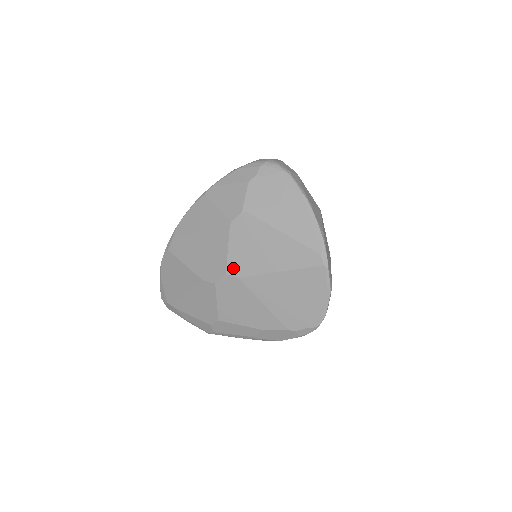
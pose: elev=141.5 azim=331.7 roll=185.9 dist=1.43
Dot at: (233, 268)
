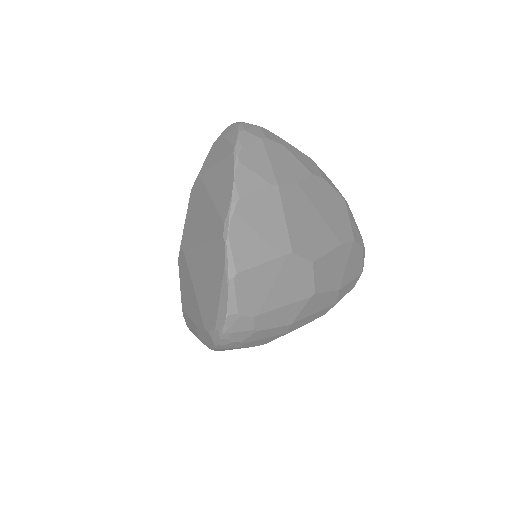
Dot at: (184, 240)
